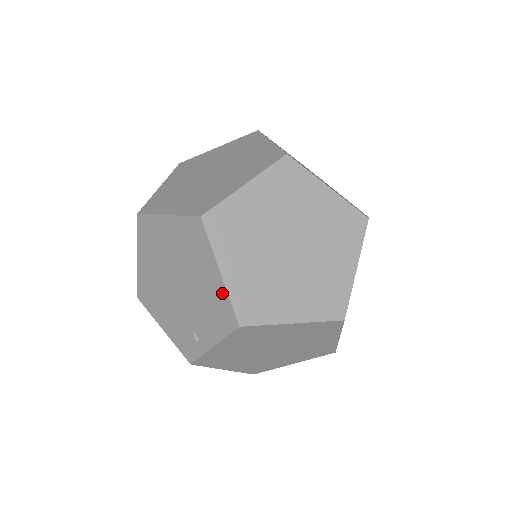
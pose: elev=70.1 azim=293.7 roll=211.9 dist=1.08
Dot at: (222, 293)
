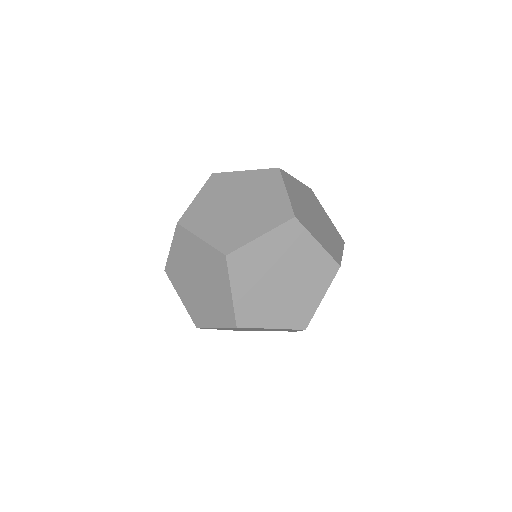
Dot at: occluded
